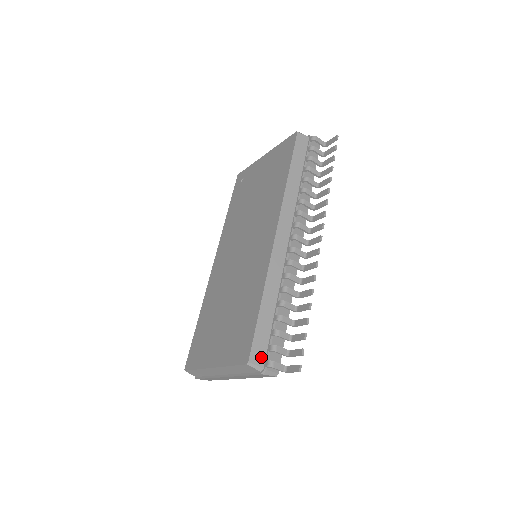
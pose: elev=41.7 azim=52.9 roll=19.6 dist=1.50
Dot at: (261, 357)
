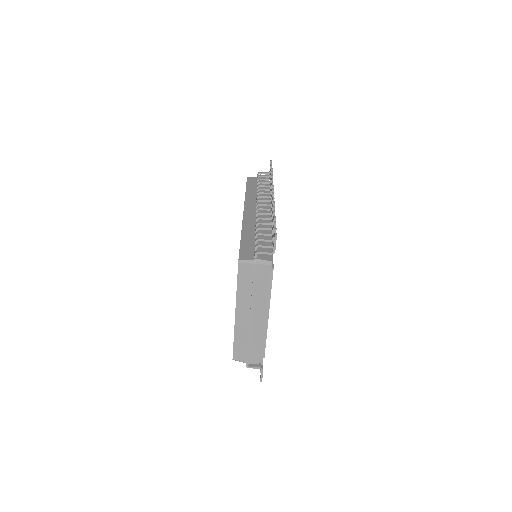
Dot at: (250, 256)
